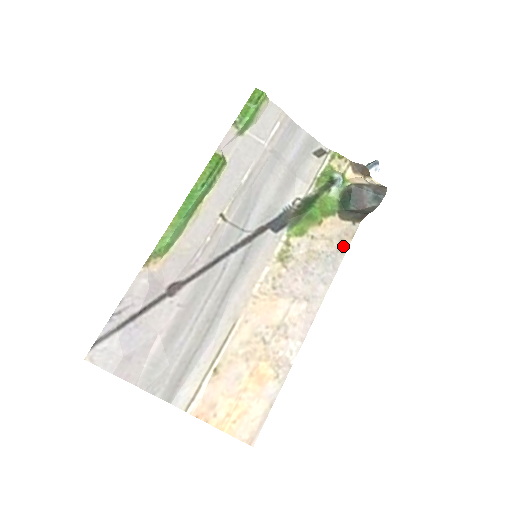
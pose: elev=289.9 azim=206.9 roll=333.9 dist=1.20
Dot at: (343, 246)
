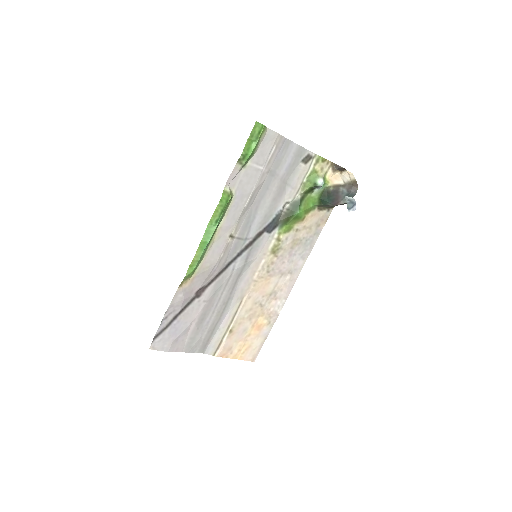
Dot at: (319, 229)
